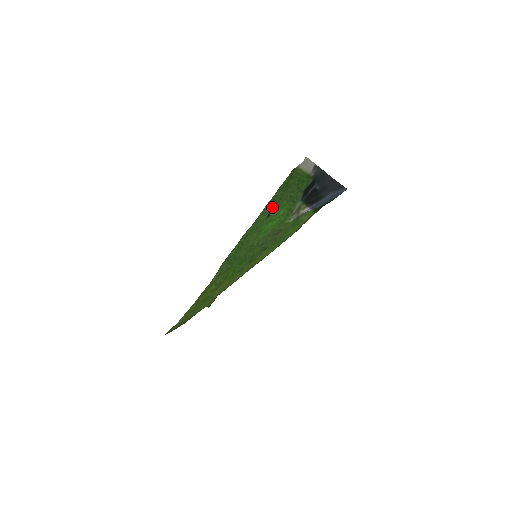
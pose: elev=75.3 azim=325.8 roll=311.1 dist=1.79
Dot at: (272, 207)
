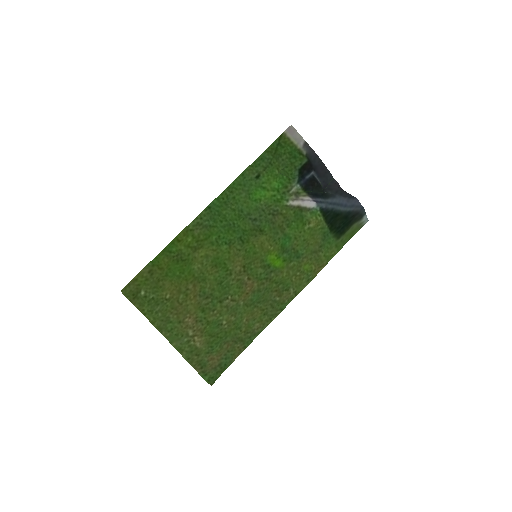
Dot at: (261, 169)
